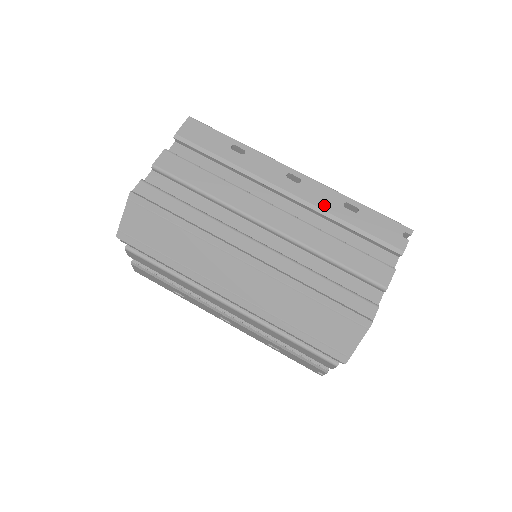
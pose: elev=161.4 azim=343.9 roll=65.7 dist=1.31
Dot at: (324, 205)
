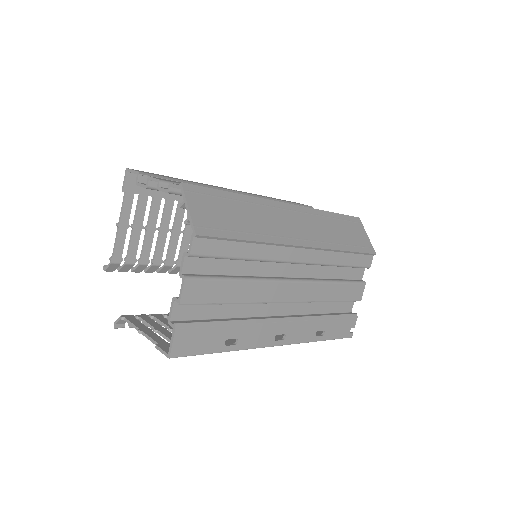
Dot at: (261, 196)
